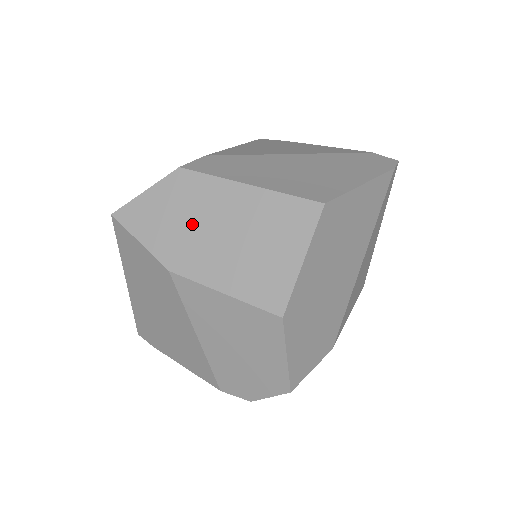
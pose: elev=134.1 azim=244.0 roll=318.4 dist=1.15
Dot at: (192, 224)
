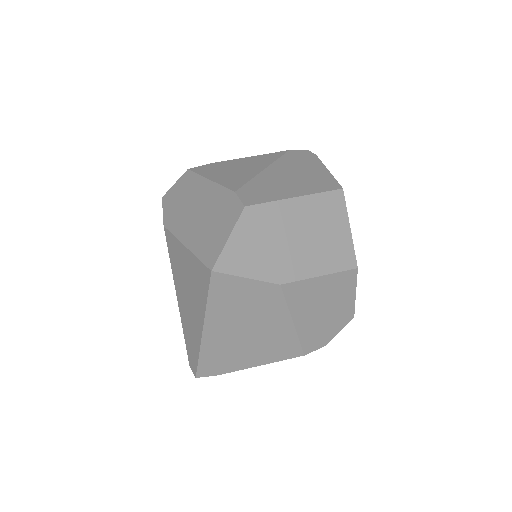
Dot at: (277, 243)
